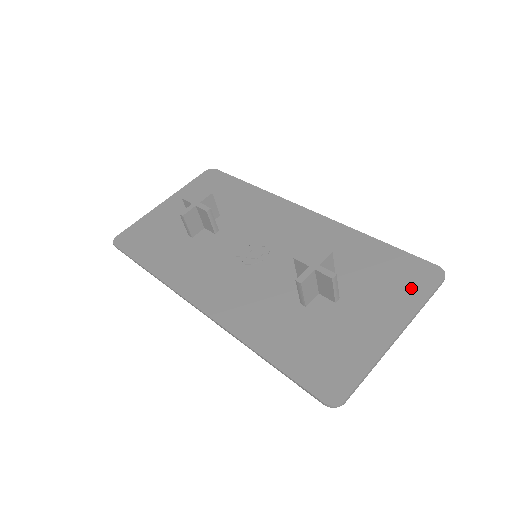
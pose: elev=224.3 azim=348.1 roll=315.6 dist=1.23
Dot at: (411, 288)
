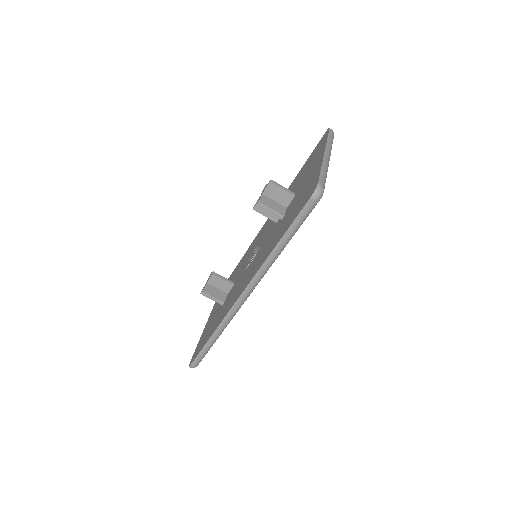
Dot at: (319, 148)
